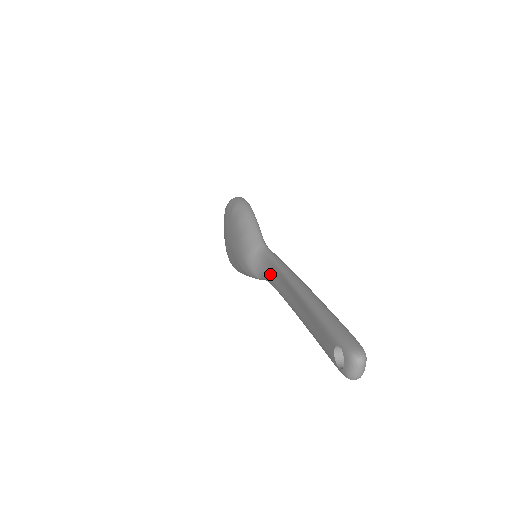
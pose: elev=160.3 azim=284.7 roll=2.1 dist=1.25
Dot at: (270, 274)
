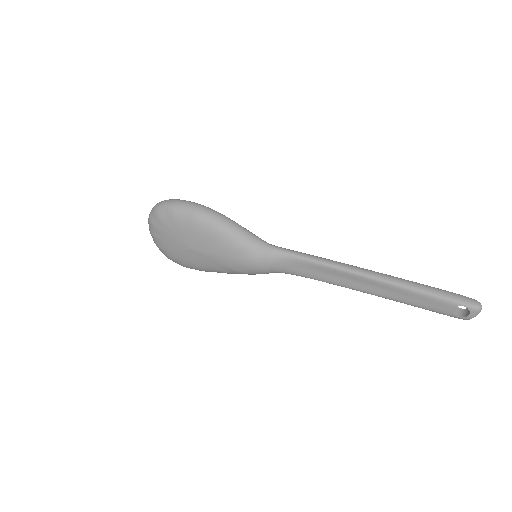
Dot at: (298, 269)
